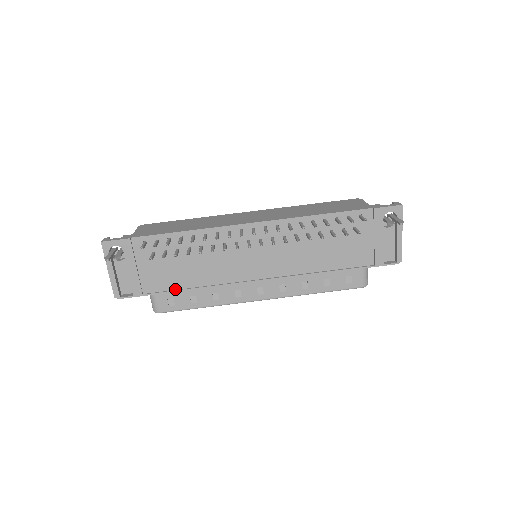
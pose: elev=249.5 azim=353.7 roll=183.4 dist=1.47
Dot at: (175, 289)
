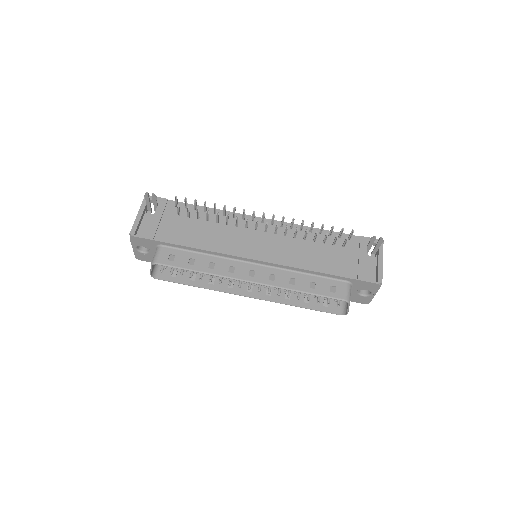
Dot at: (182, 244)
